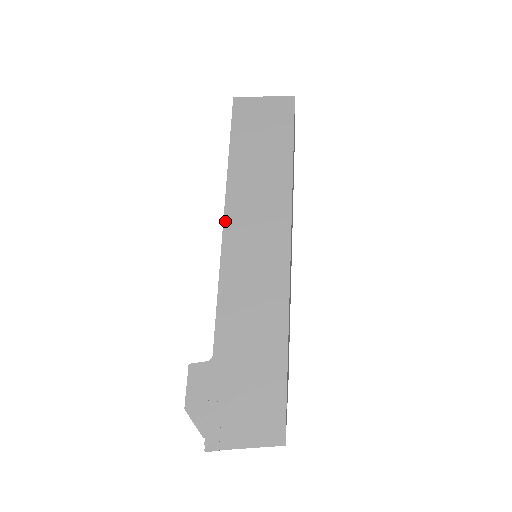
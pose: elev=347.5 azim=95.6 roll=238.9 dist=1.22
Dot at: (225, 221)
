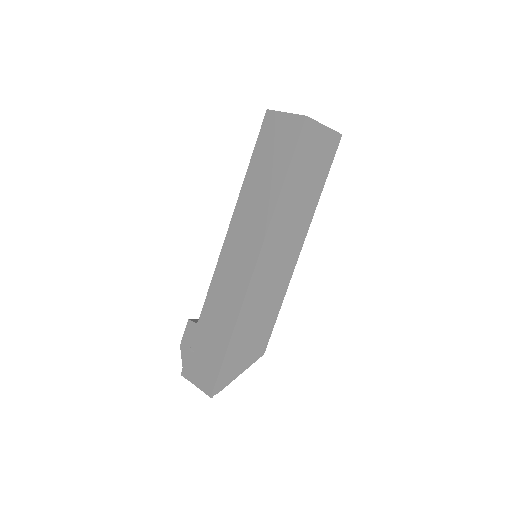
Dot at: (230, 226)
